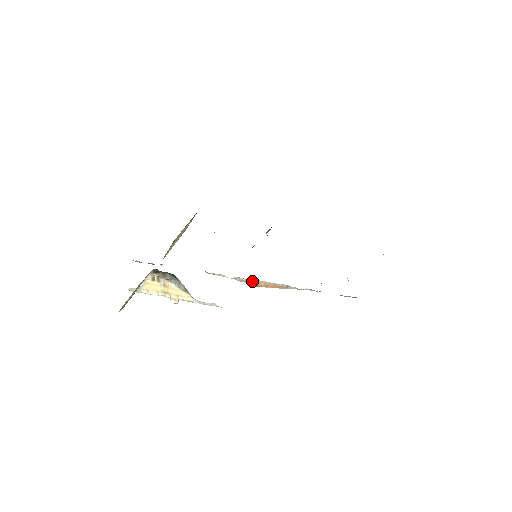
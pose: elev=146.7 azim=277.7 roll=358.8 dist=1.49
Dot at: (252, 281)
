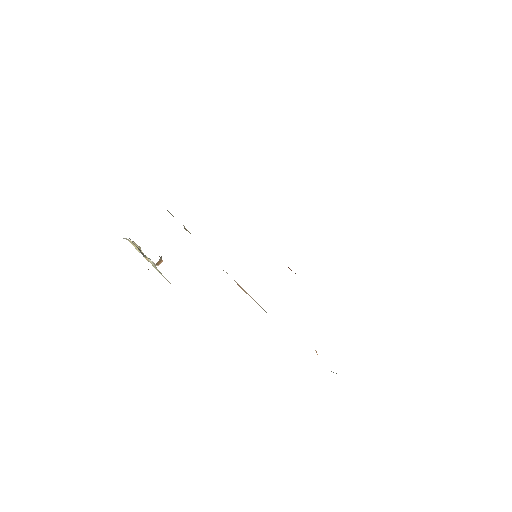
Dot at: occluded
